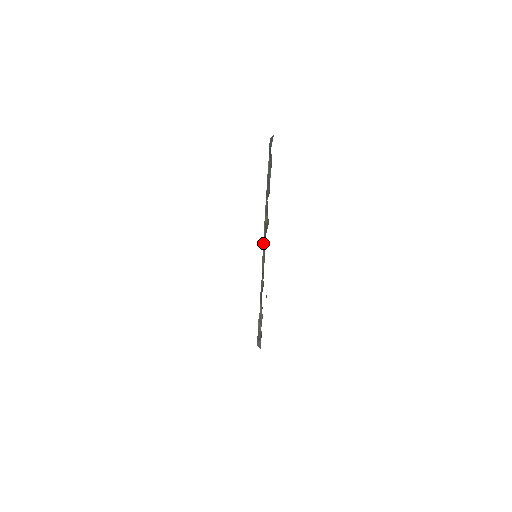
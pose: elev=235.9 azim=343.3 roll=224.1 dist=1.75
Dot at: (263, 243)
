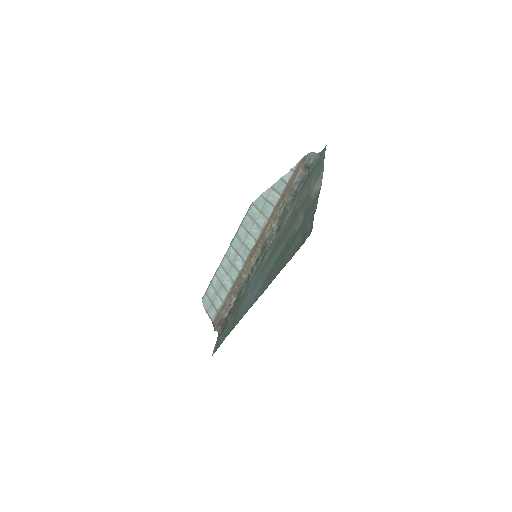
Dot at: (261, 242)
